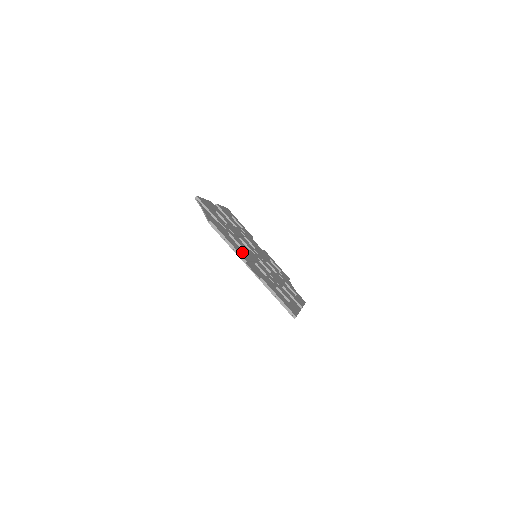
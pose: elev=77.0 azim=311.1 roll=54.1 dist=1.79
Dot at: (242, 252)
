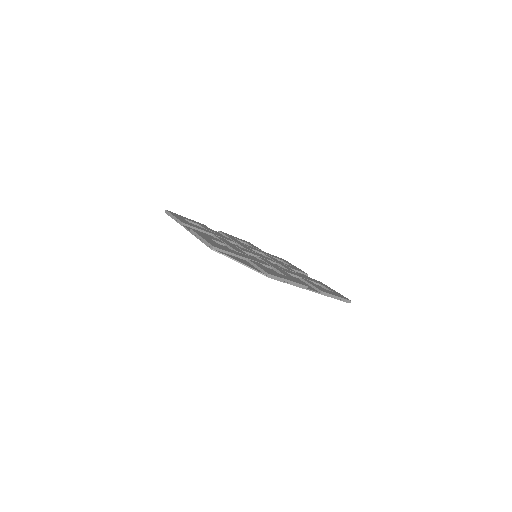
Dot at: (289, 277)
